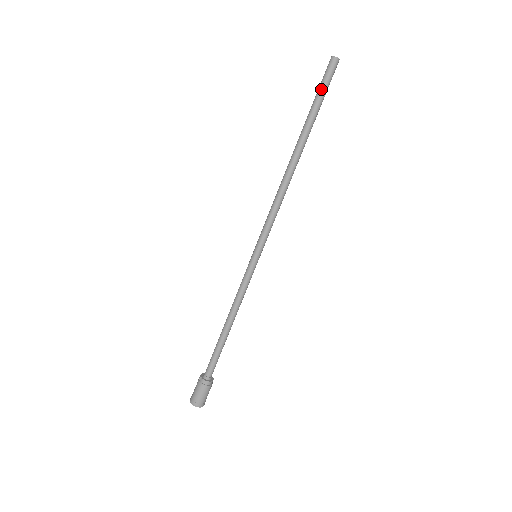
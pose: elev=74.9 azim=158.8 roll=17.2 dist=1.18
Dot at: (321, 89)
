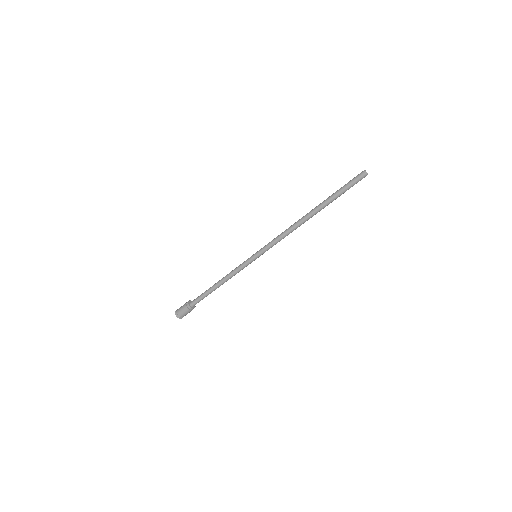
Dot at: (347, 186)
